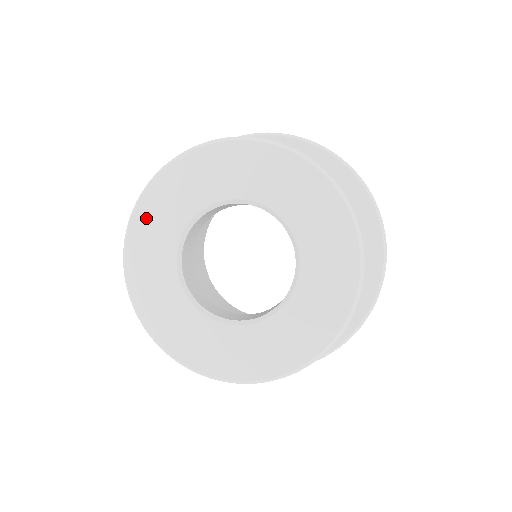
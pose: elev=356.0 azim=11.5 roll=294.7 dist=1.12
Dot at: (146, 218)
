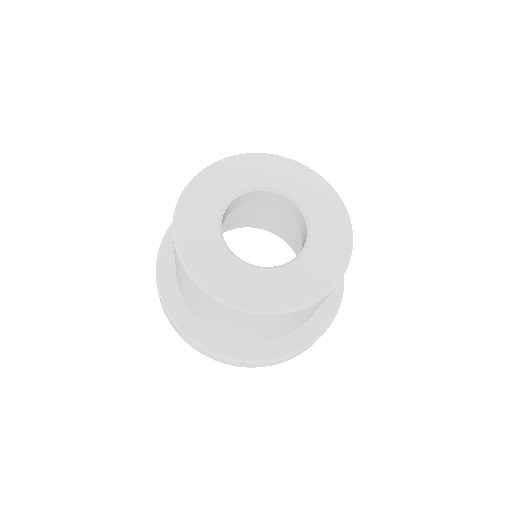
Dot at: (222, 170)
